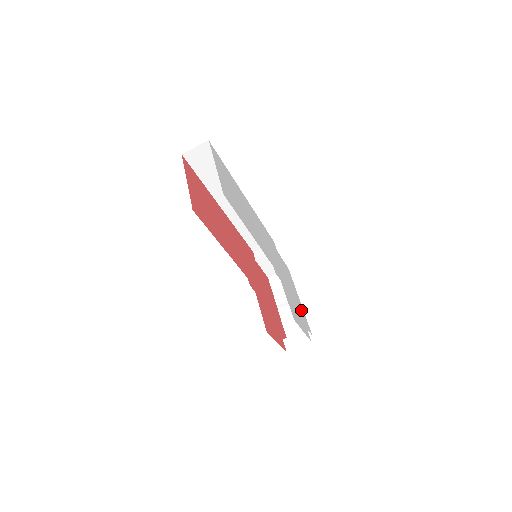
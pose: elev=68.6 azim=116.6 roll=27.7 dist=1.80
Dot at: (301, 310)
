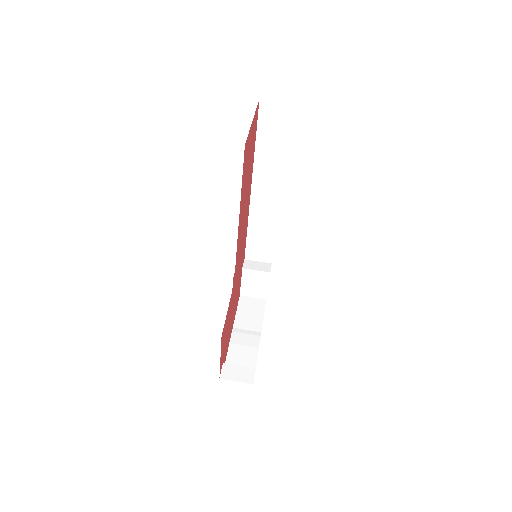
Dot at: occluded
